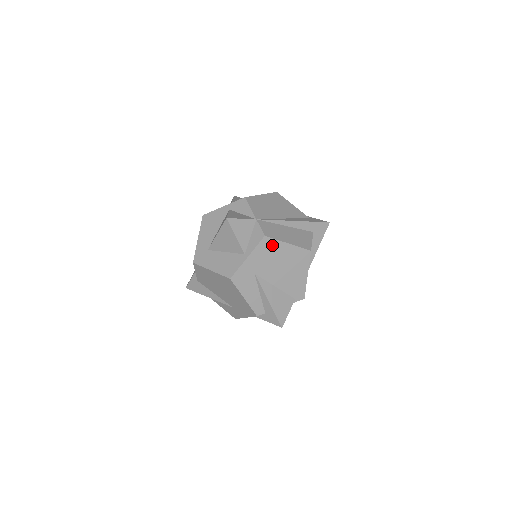
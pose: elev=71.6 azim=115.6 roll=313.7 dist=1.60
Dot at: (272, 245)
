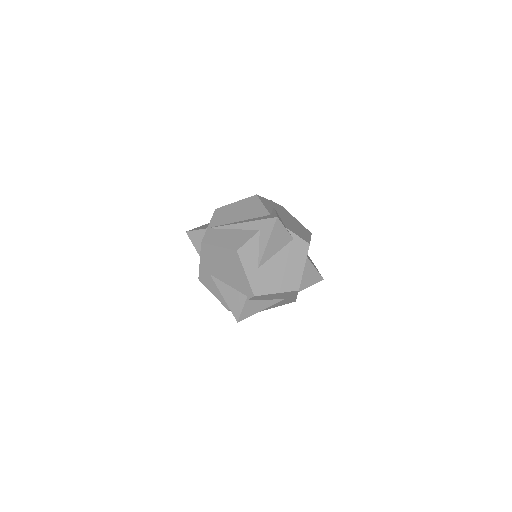
Dot at: (209, 249)
